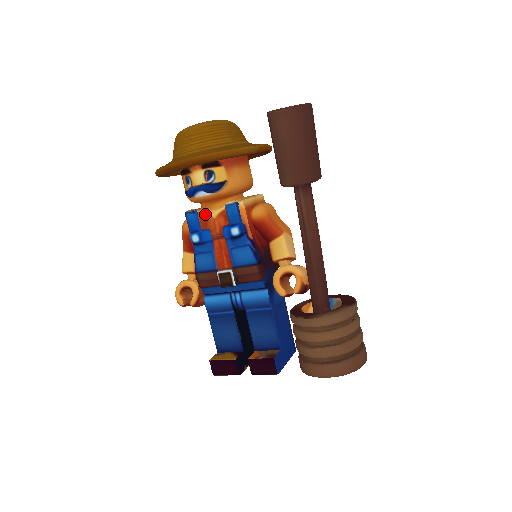
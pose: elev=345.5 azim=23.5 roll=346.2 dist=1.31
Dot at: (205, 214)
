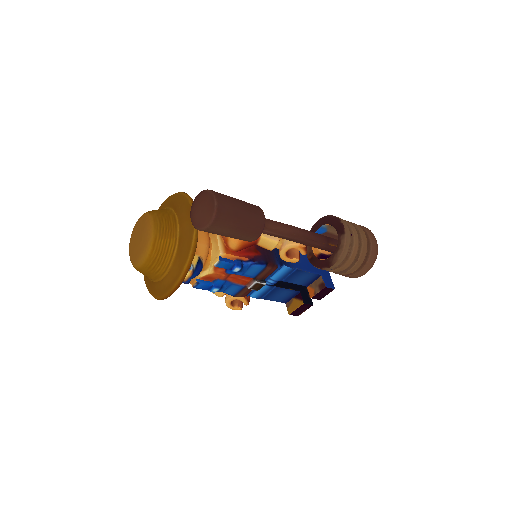
Dot at: (205, 276)
